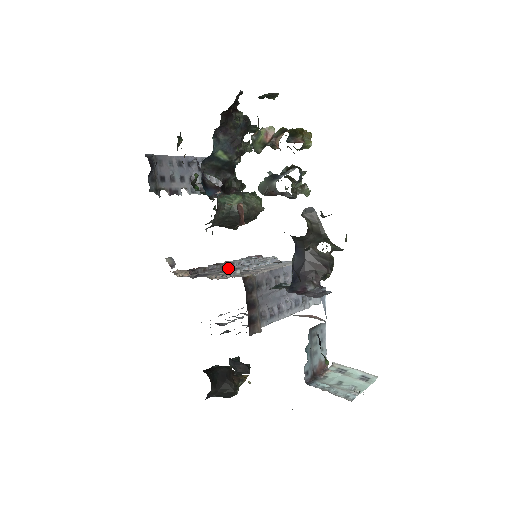
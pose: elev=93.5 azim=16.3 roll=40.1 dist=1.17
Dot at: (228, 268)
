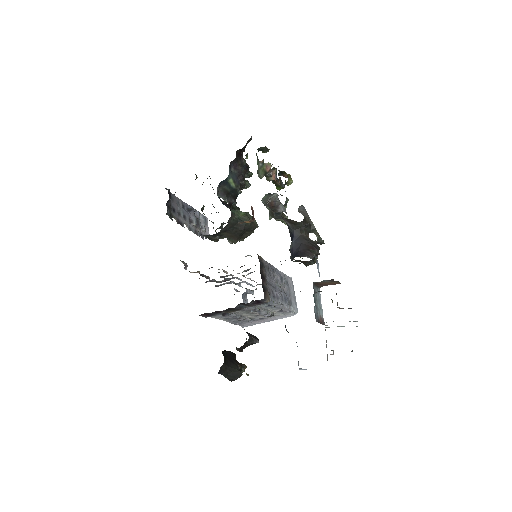
Dot at: occluded
